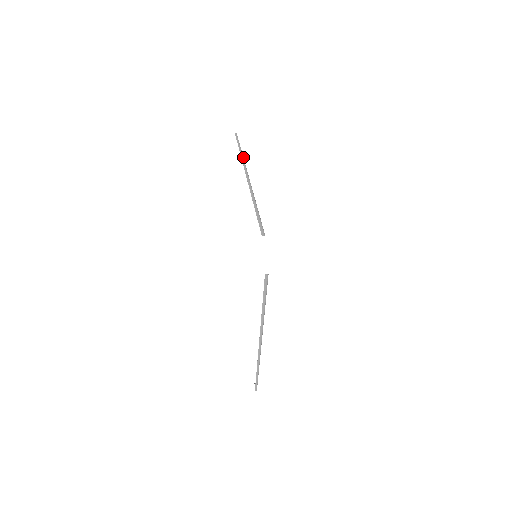
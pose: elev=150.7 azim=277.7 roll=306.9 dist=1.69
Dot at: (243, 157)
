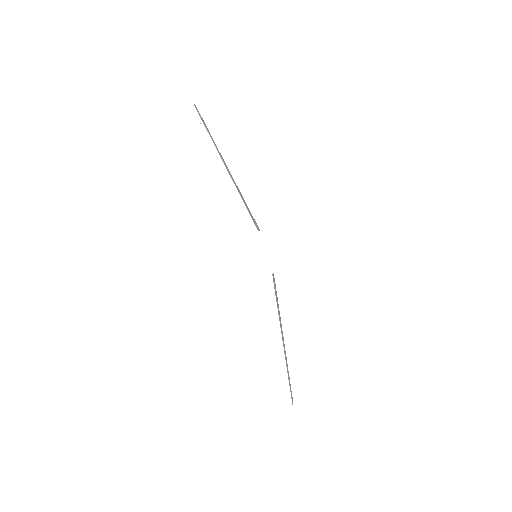
Dot at: (211, 136)
